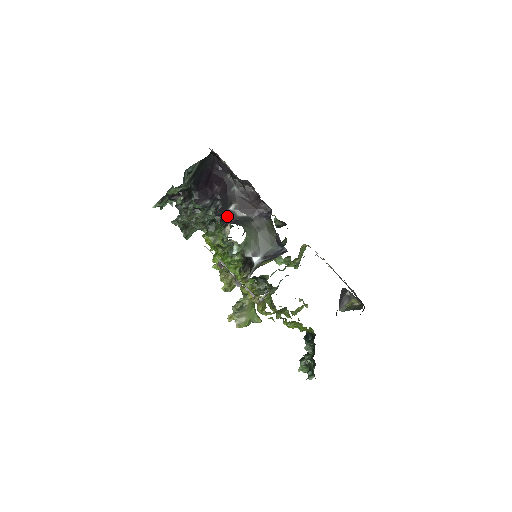
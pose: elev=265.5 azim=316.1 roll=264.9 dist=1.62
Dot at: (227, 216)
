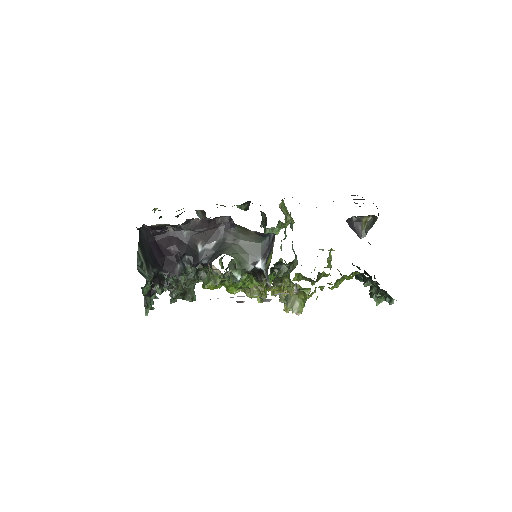
Dot at: (204, 258)
